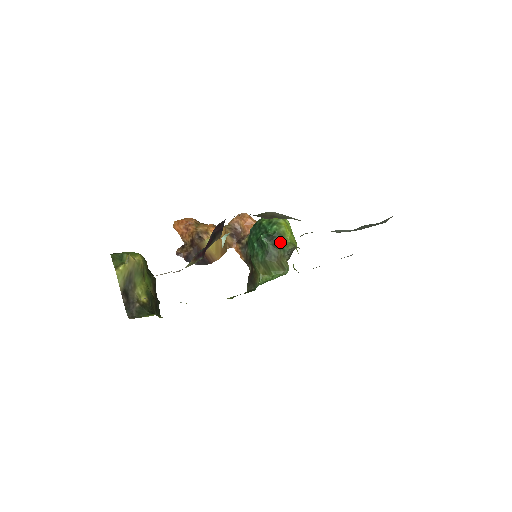
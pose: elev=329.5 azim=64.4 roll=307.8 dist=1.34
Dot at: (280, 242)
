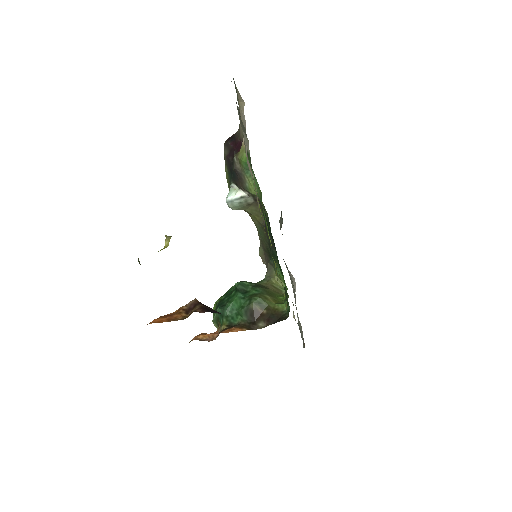
Dot at: occluded
